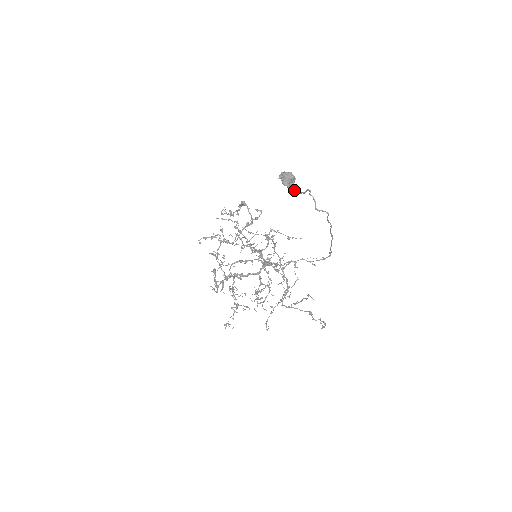
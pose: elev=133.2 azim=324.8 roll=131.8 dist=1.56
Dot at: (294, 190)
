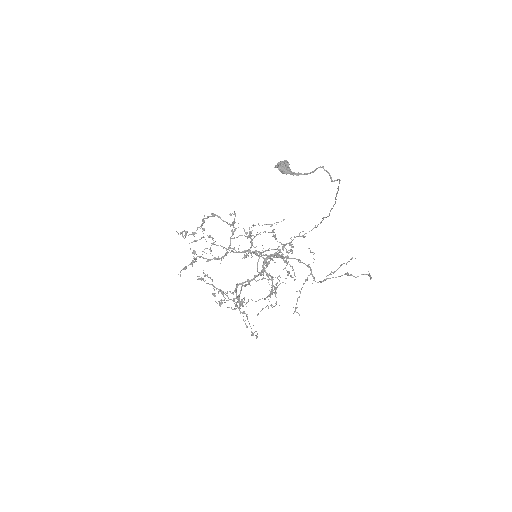
Dot at: (299, 174)
